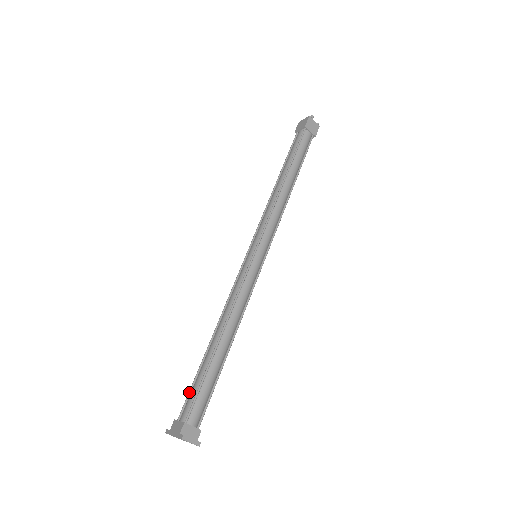
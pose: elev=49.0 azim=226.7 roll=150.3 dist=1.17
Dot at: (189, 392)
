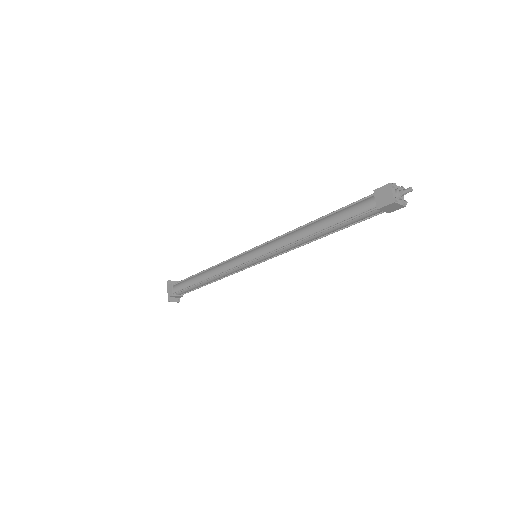
Dot at: (182, 281)
